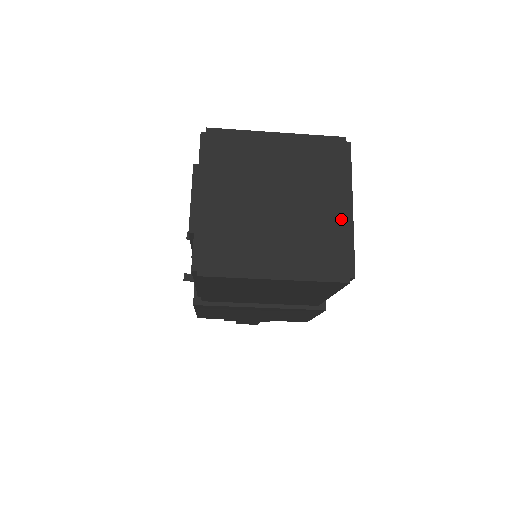
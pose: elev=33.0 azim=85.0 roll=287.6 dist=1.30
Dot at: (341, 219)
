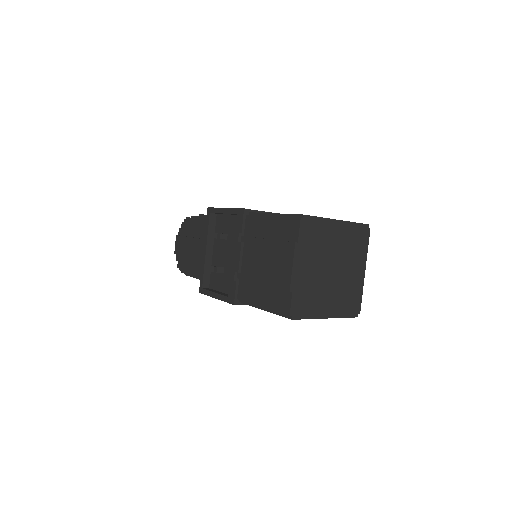
Dot at: (359, 279)
